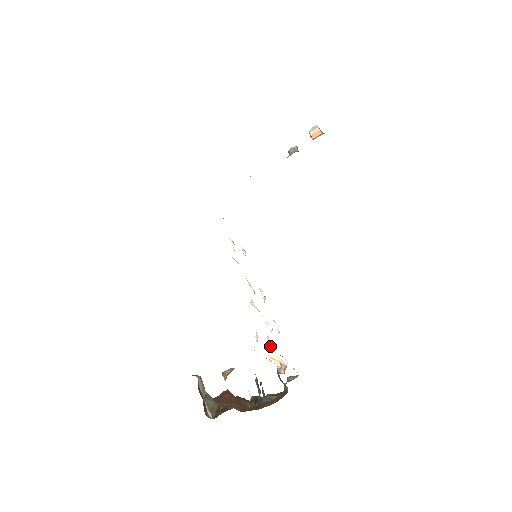
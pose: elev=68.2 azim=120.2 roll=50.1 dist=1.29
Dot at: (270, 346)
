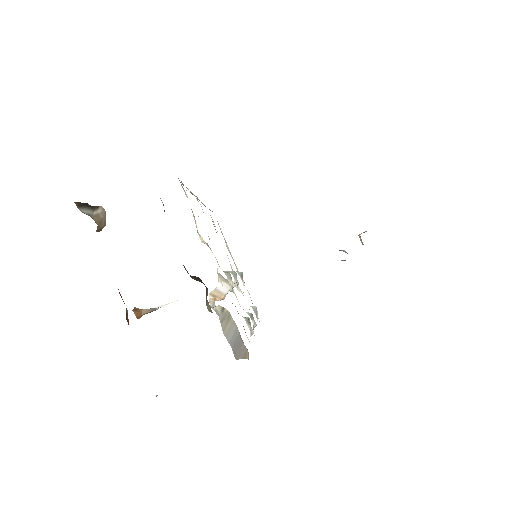
Dot at: (218, 279)
